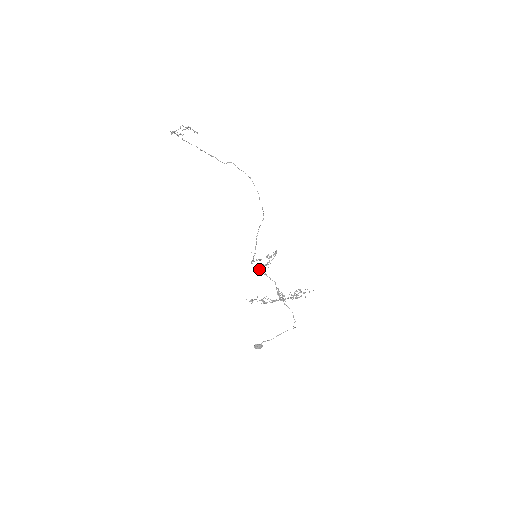
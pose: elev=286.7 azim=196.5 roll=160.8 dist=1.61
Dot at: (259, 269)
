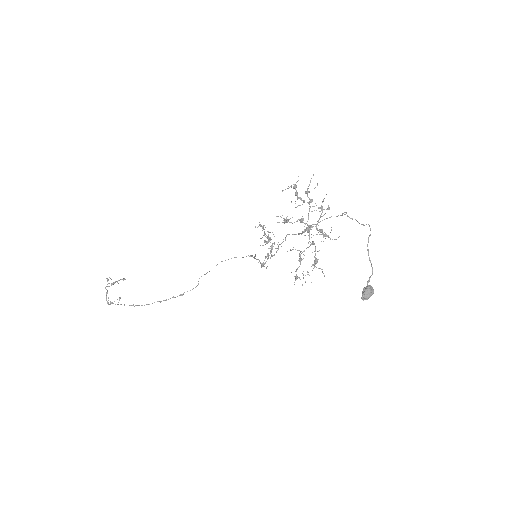
Dot at: occluded
